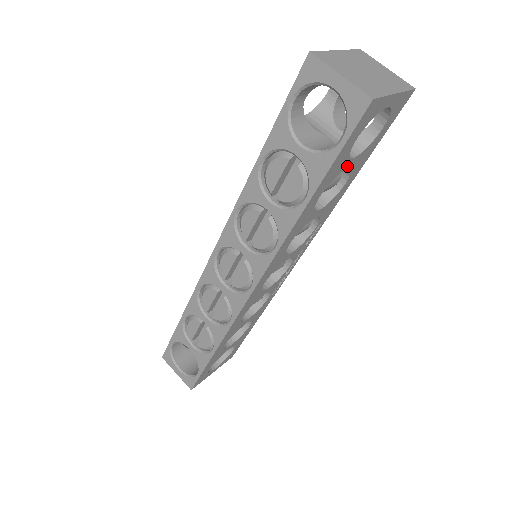
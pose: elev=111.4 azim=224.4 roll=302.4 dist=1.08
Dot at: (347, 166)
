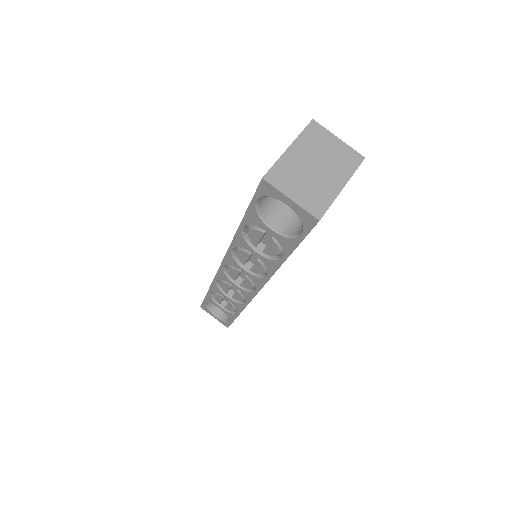
Dot at: occluded
